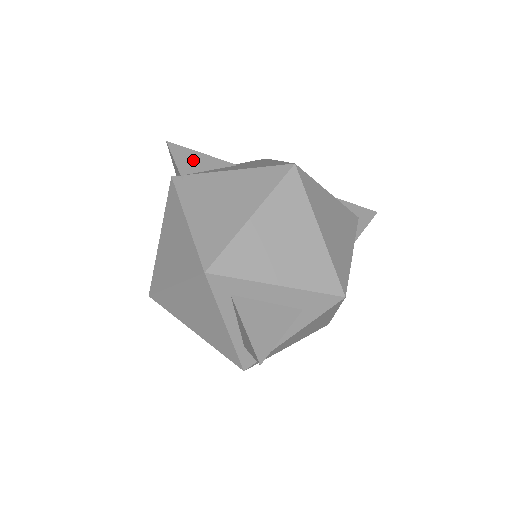
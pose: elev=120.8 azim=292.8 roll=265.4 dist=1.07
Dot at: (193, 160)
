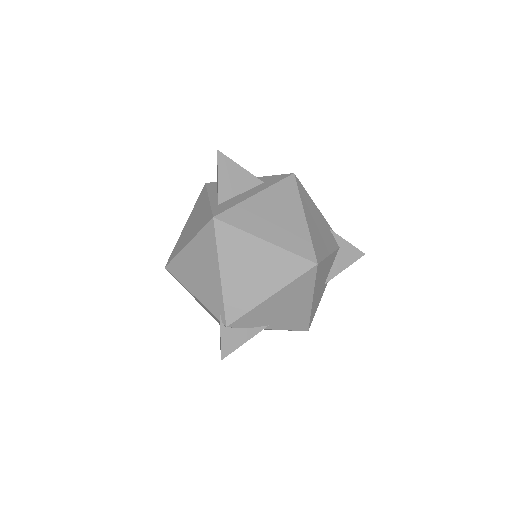
Dot at: occluded
